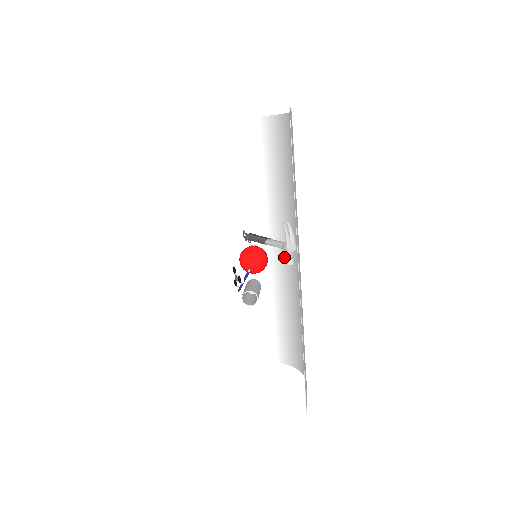
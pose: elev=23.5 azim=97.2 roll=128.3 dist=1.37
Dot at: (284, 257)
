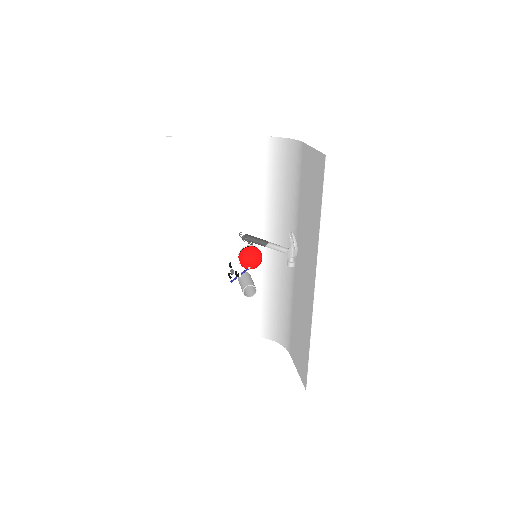
Dot at: (275, 255)
